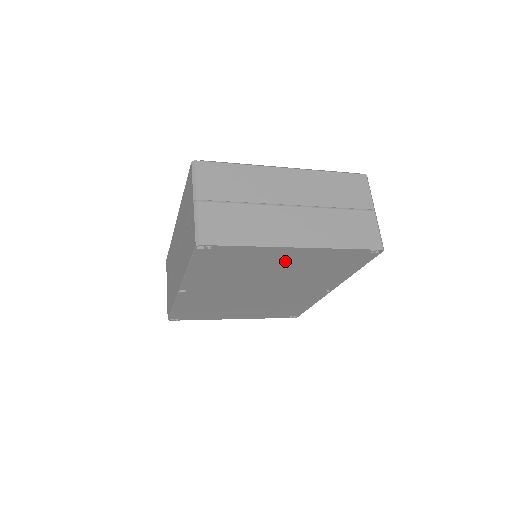
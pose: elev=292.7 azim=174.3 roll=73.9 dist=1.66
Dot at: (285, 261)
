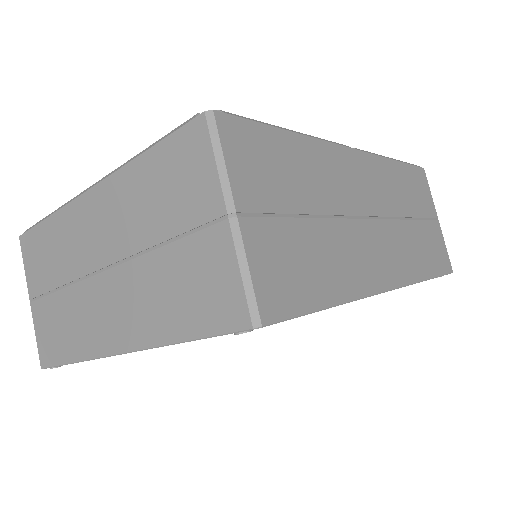
Dot at: occluded
